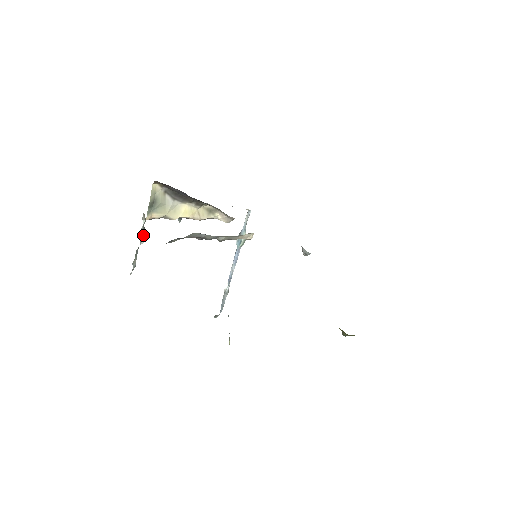
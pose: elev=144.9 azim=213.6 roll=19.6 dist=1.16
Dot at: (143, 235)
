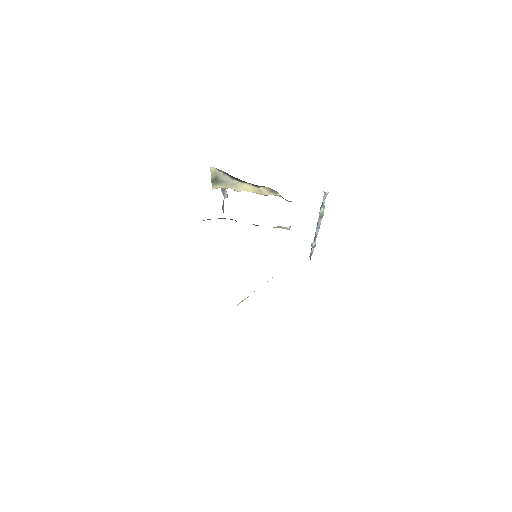
Dot at: (225, 193)
